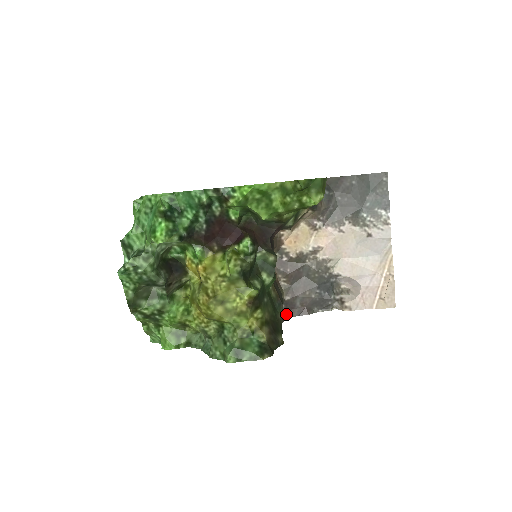
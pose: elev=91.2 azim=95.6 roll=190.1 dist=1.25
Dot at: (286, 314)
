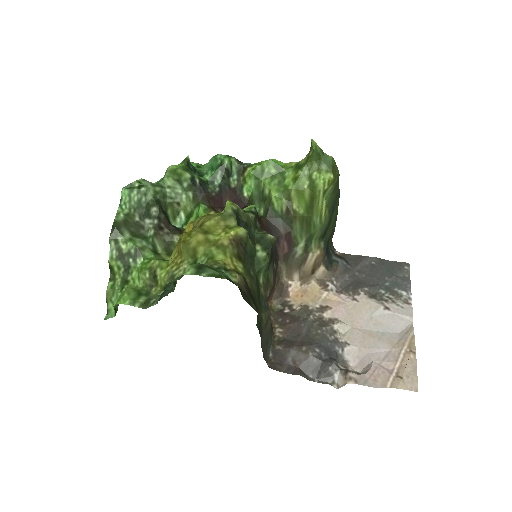
Dot at: (272, 365)
